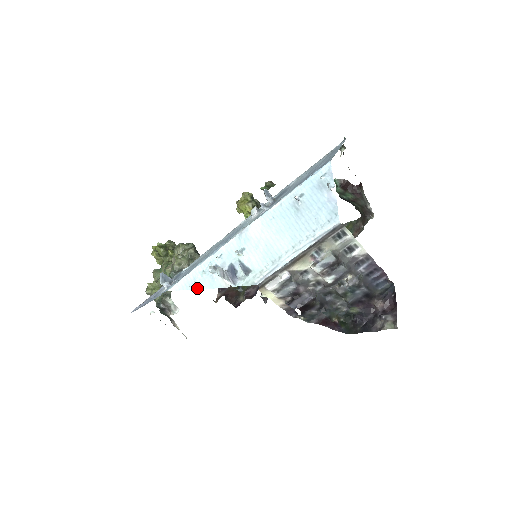
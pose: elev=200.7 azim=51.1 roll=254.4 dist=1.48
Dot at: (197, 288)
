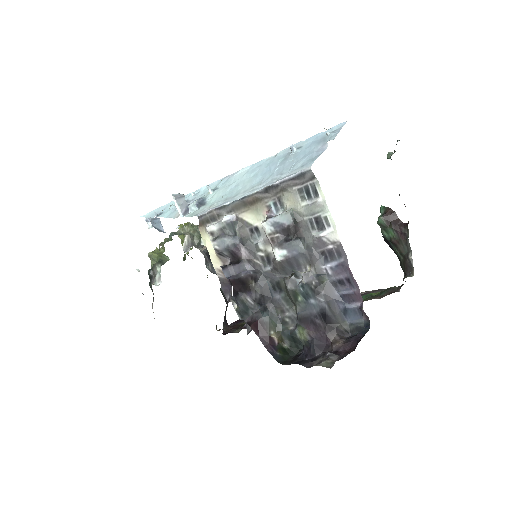
Dot at: (158, 216)
